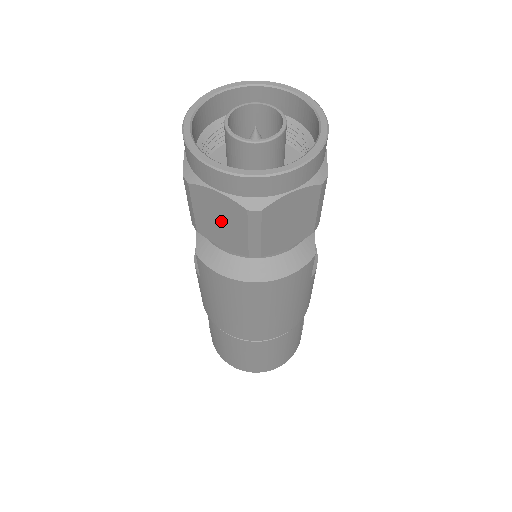
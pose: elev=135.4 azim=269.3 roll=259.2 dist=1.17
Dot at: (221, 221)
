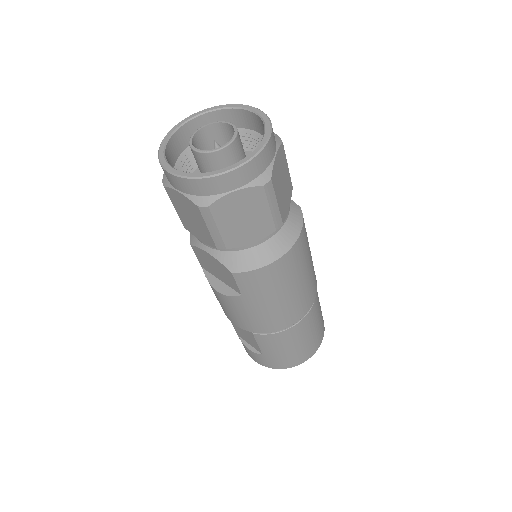
Dot at: (245, 217)
